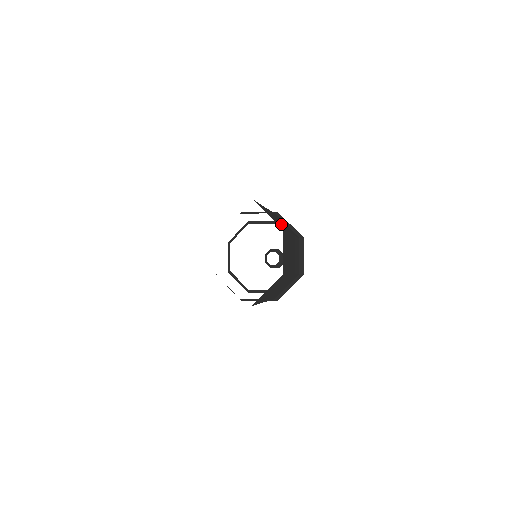
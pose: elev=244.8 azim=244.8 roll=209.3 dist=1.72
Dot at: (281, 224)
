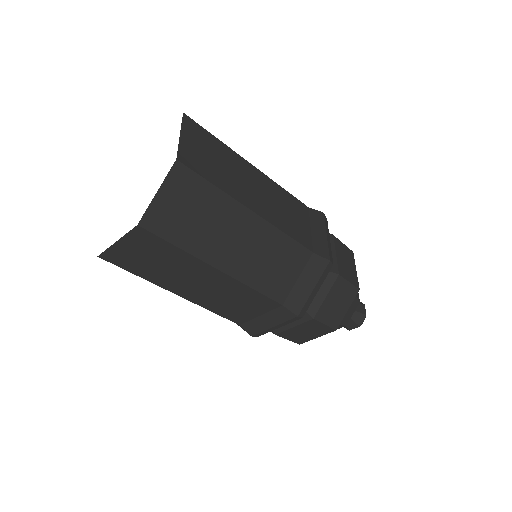
Dot at: occluded
